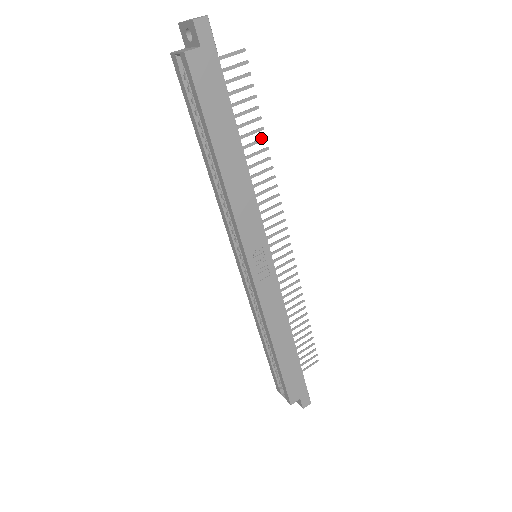
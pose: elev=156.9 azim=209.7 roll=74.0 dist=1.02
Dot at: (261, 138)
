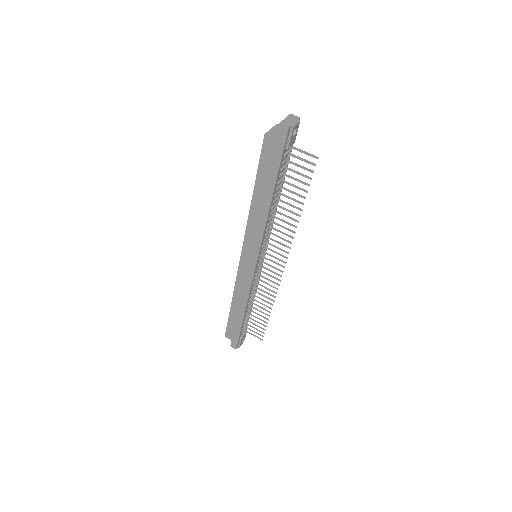
Dot at: occluded
